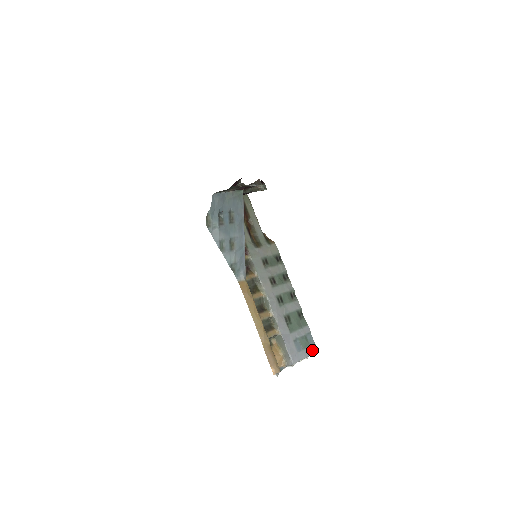
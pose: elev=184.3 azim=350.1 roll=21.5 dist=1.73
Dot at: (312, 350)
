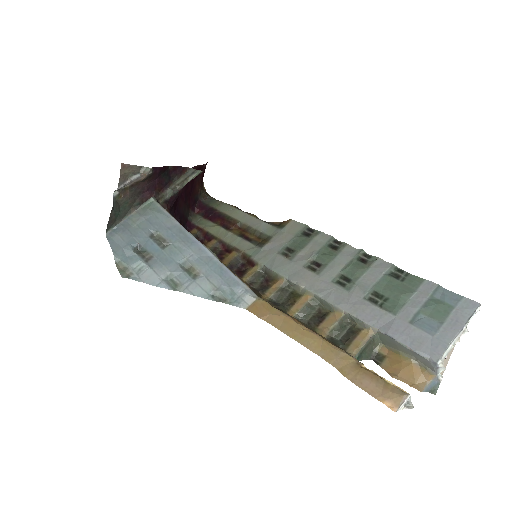
Dot at: (464, 311)
